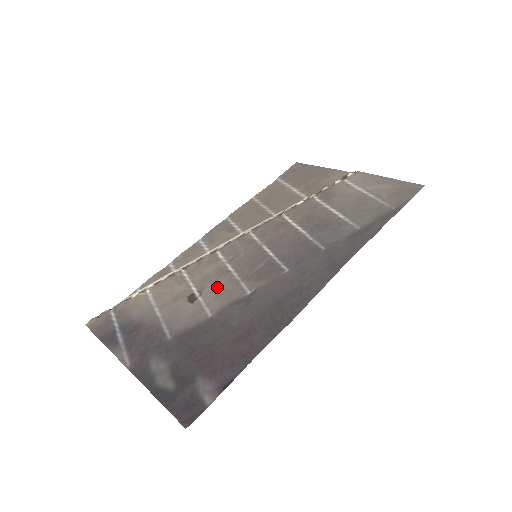
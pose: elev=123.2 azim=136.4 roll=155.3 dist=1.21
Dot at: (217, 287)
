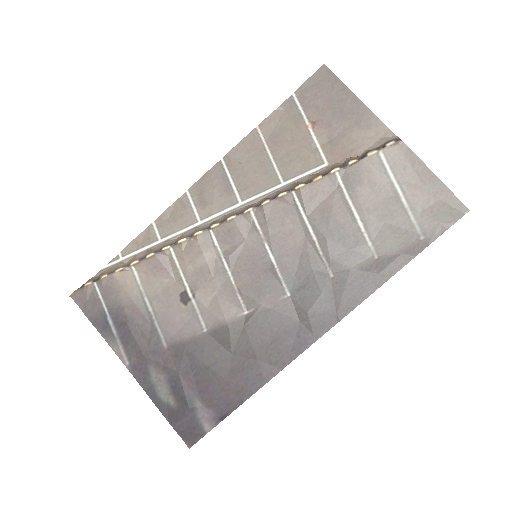
Dot at: (212, 291)
